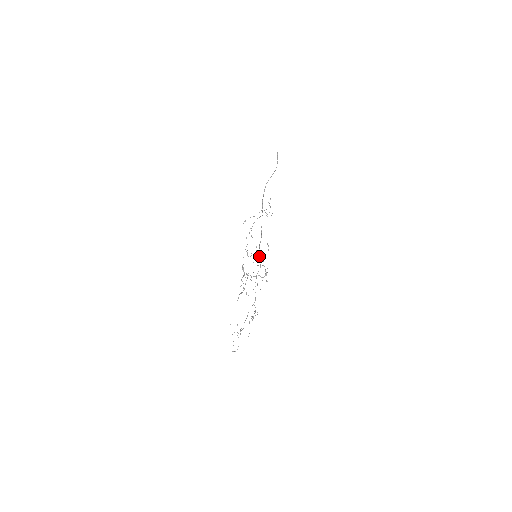
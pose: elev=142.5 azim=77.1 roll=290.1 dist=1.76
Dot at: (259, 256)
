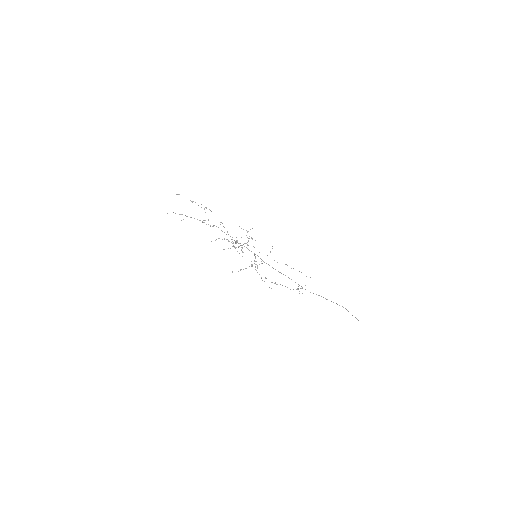
Dot at: occluded
